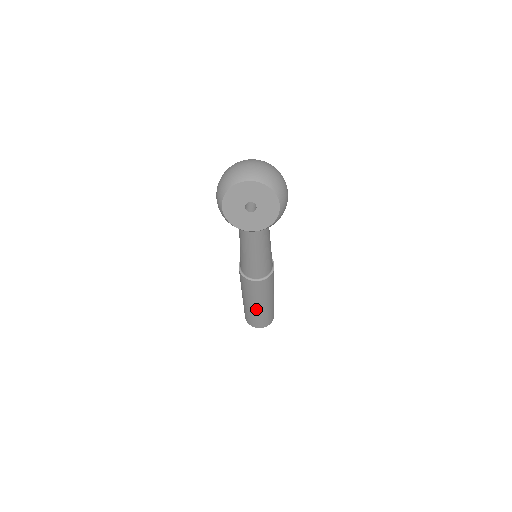
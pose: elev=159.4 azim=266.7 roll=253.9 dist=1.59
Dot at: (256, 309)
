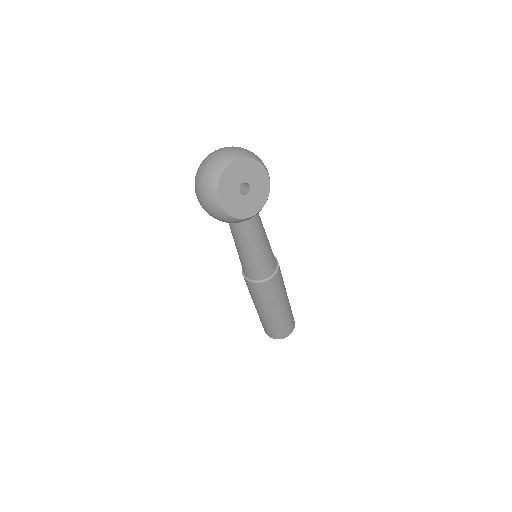
Dot at: (282, 313)
